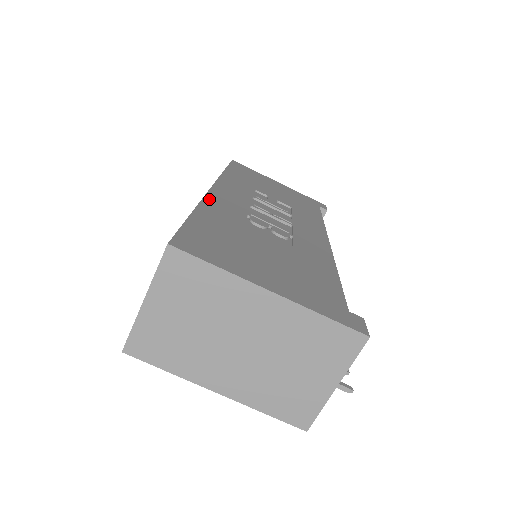
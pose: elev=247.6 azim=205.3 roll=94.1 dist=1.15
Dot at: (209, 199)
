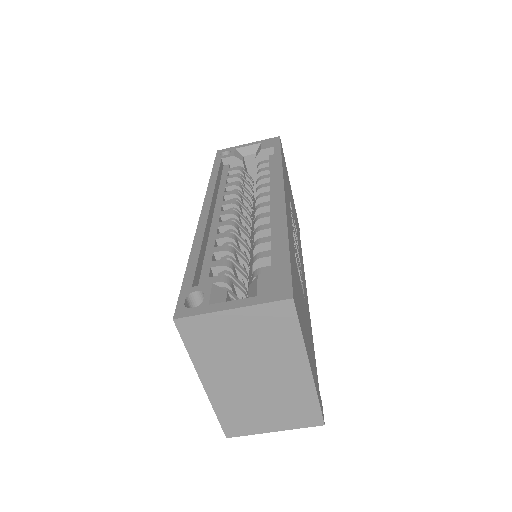
Dot at: occluded
